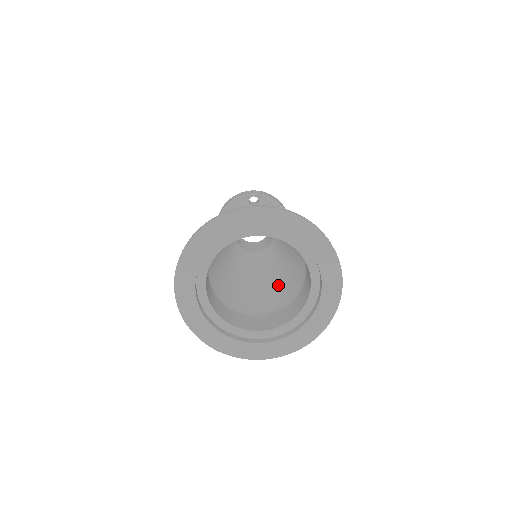
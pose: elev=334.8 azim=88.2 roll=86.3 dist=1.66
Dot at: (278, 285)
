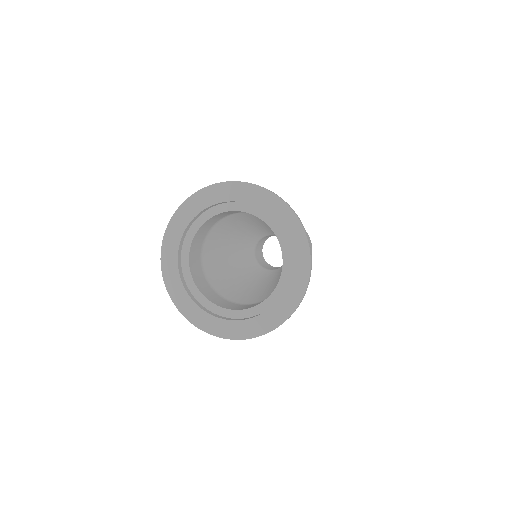
Dot at: (266, 290)
